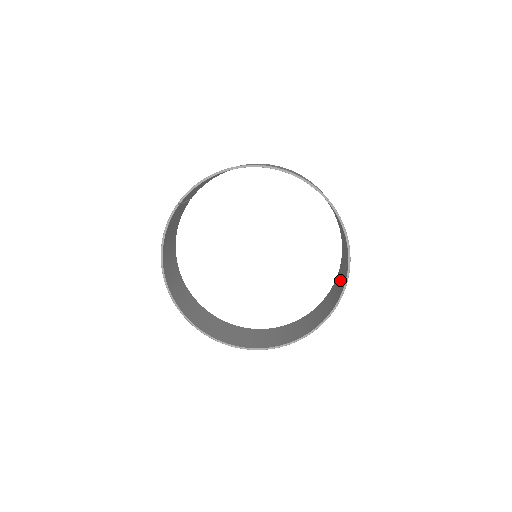
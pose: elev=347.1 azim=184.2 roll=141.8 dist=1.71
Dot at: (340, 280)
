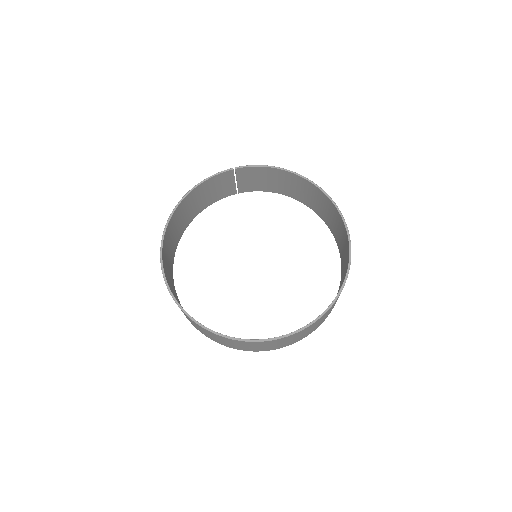
Dot at: occluded
